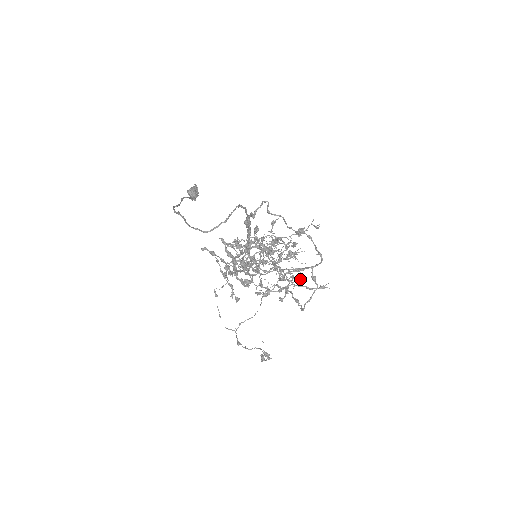
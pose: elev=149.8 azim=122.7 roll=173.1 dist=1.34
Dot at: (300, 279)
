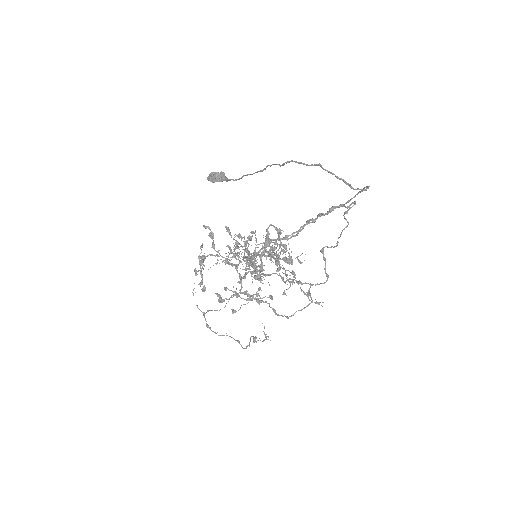
Dot at: (283, 294)
